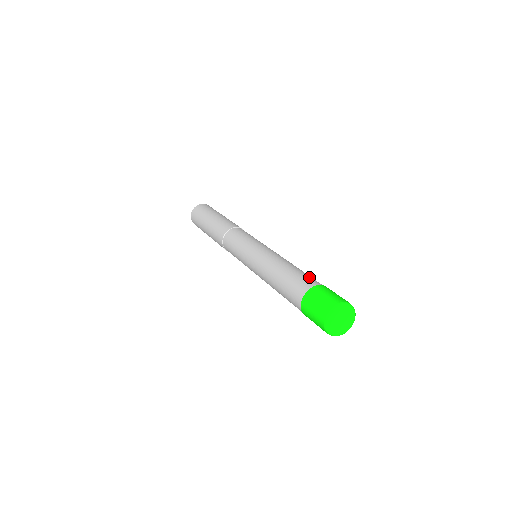
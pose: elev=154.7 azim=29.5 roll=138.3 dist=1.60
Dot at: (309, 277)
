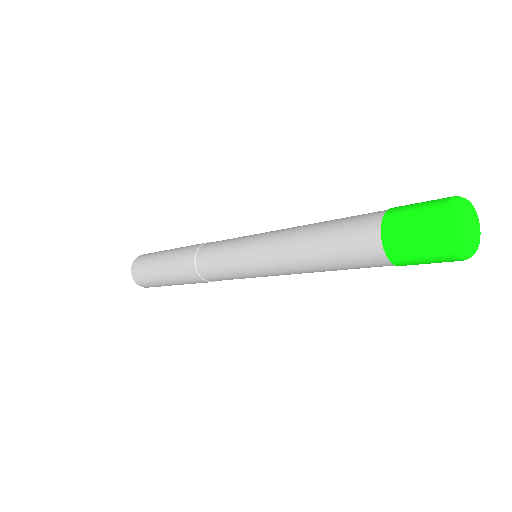
Dot at: occluded
